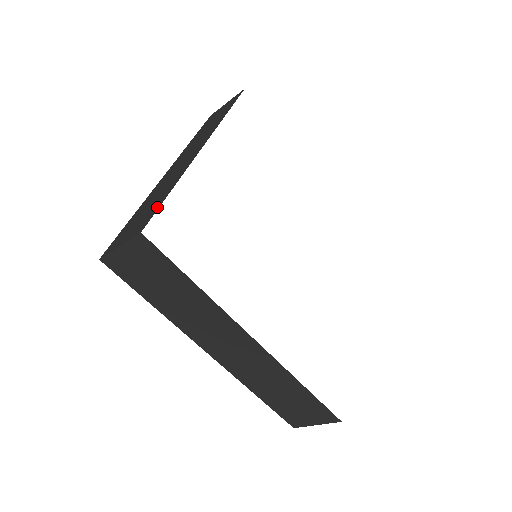
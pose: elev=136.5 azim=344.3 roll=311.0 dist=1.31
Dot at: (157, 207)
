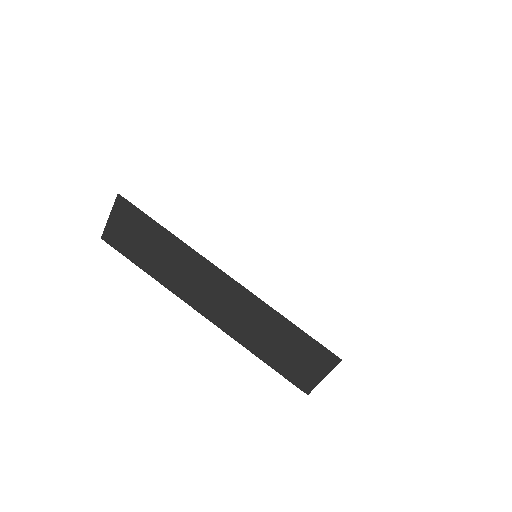
Dot at: occluded
